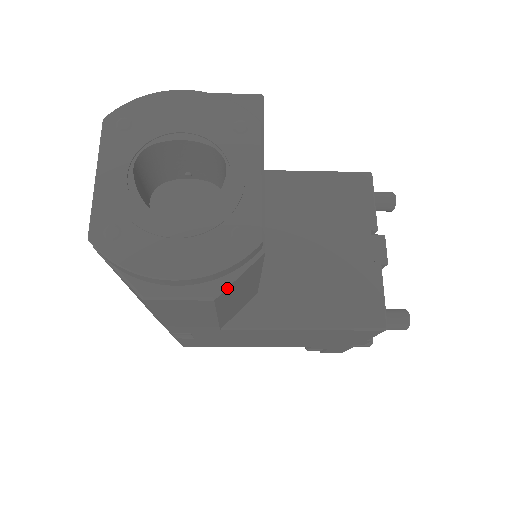
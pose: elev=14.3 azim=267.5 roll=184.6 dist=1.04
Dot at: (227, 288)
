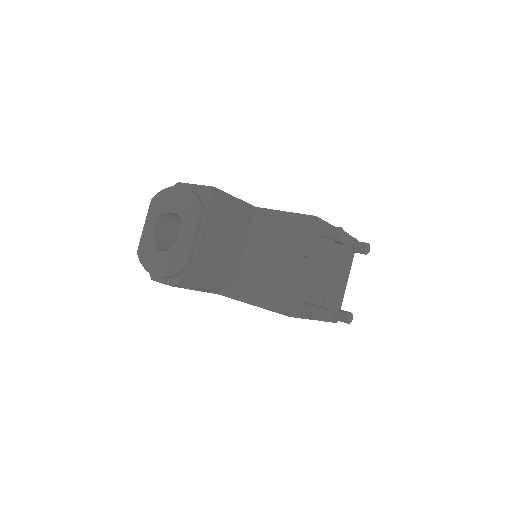
Dot at: (177, 282)
